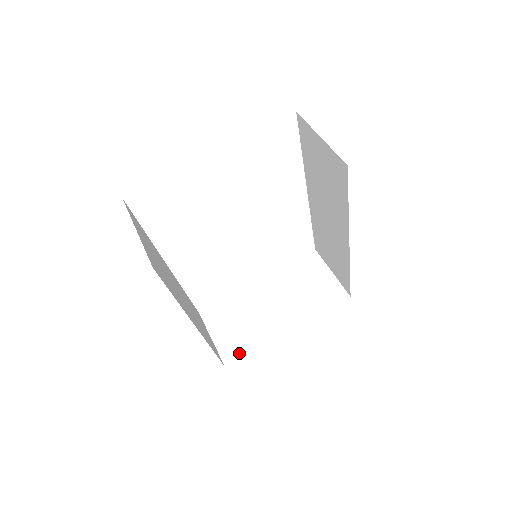
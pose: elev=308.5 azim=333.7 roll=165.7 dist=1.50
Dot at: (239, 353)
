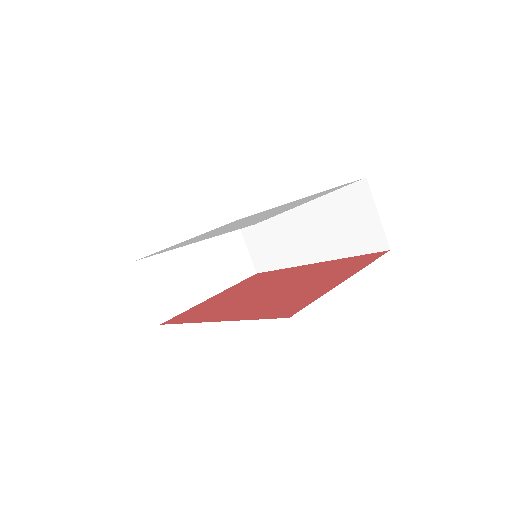
Dot at: (172, 312)
